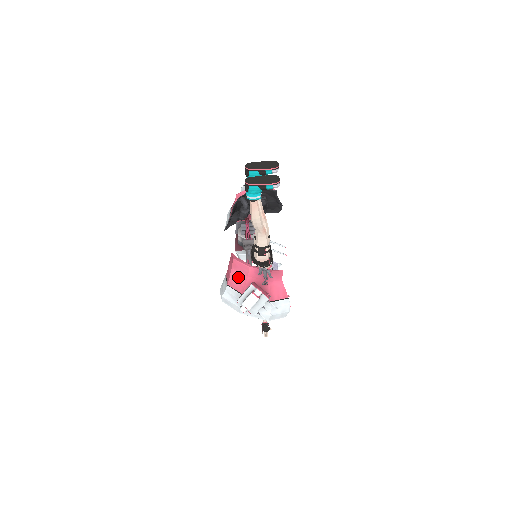
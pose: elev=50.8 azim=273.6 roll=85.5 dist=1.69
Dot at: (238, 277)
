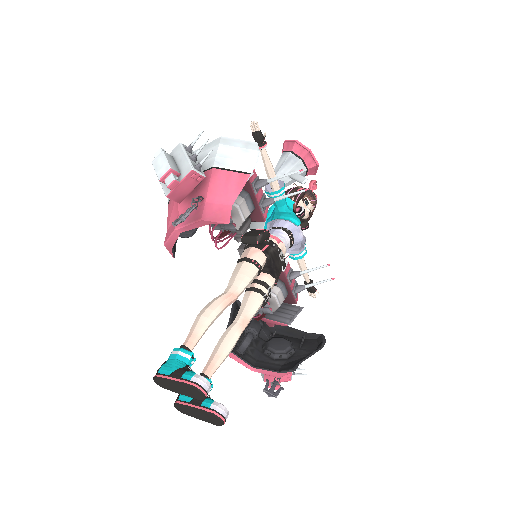
Dot at: (246, 353)
